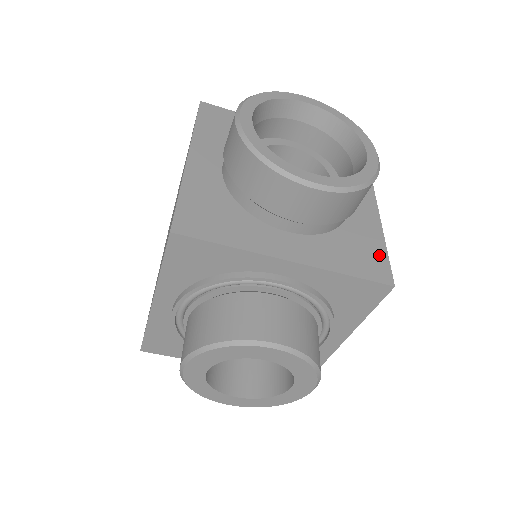
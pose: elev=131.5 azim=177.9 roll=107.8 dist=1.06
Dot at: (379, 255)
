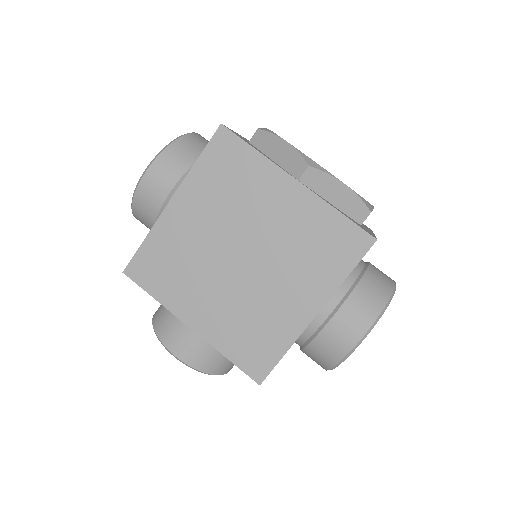
Dot at: occluded
